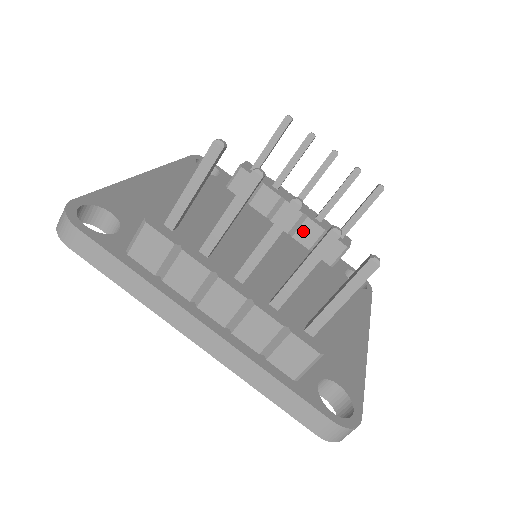
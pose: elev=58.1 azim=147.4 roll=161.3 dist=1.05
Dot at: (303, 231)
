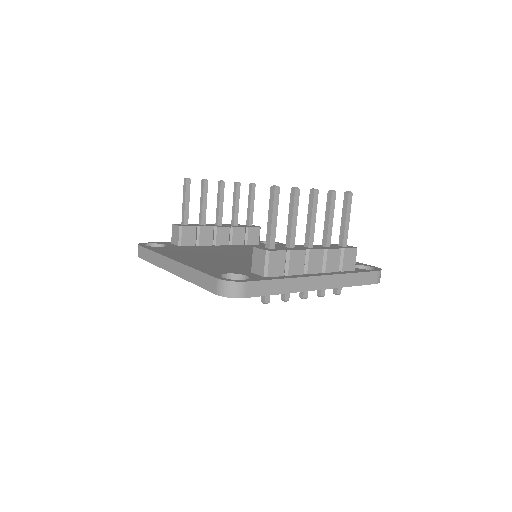
Dot at: (235, 237)
